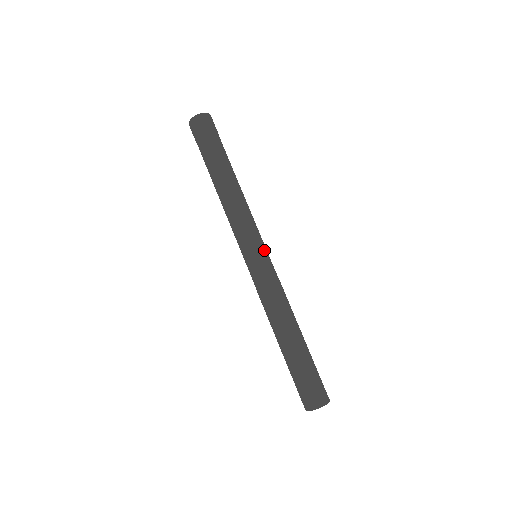
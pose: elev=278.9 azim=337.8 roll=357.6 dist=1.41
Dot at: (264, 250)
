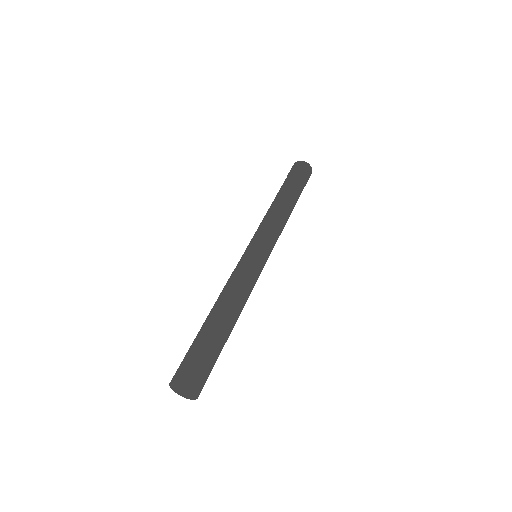
Dot at: (265, 252)
